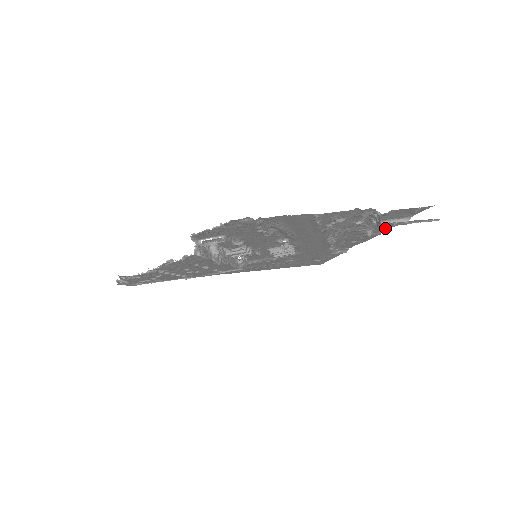
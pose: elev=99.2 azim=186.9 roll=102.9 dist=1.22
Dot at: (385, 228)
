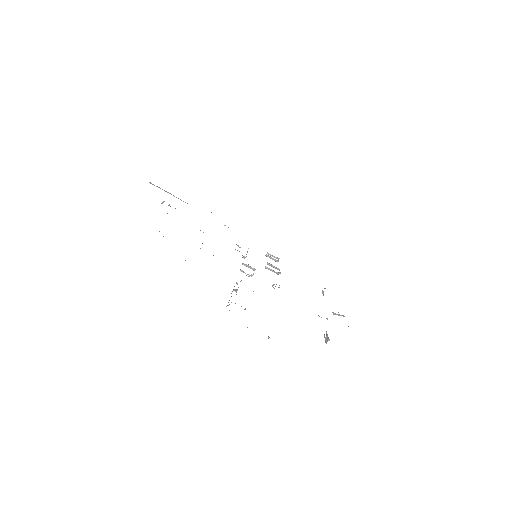
Dot at: occluded
